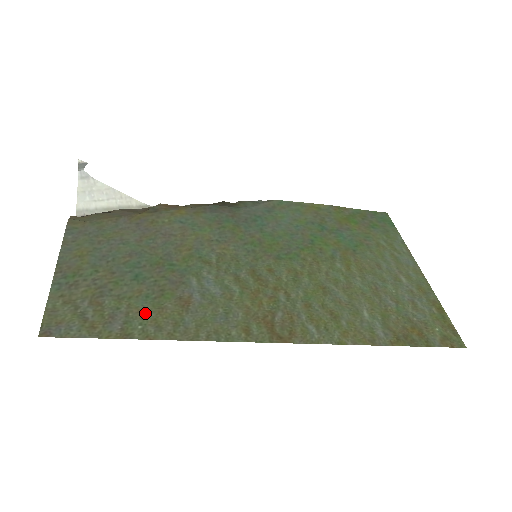
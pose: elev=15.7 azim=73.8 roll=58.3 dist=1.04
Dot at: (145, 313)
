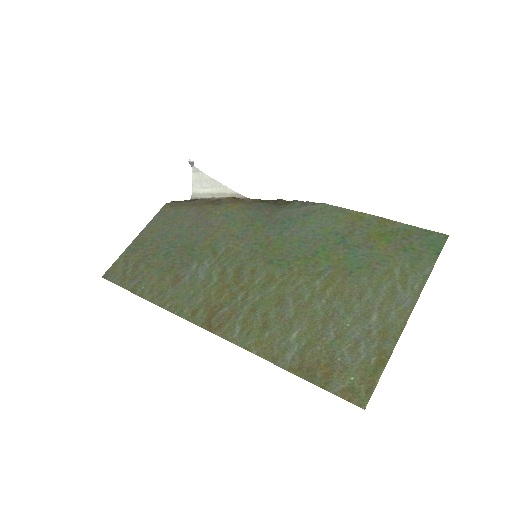
Dot at: (152, 280)
